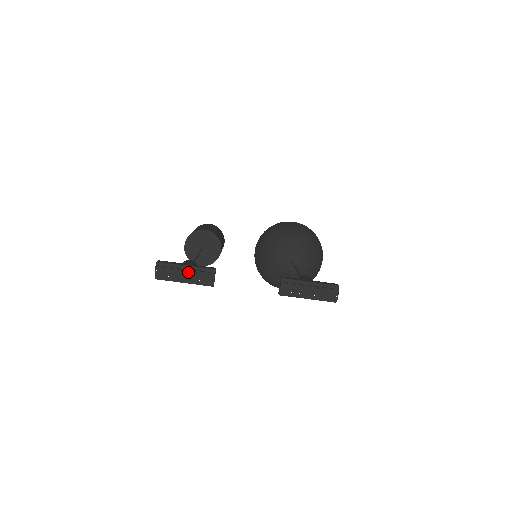
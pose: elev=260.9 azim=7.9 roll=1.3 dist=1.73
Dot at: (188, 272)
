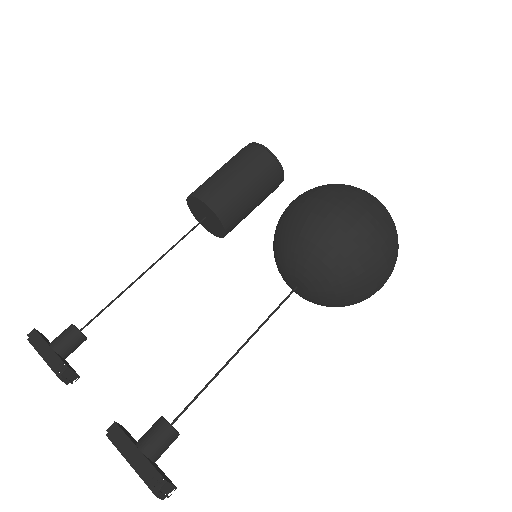
Dot at: occluded
